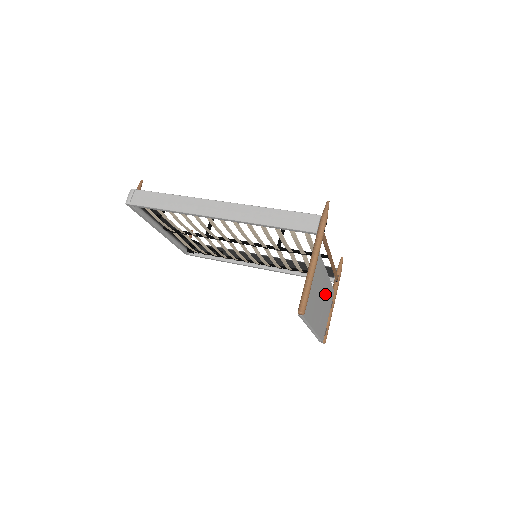
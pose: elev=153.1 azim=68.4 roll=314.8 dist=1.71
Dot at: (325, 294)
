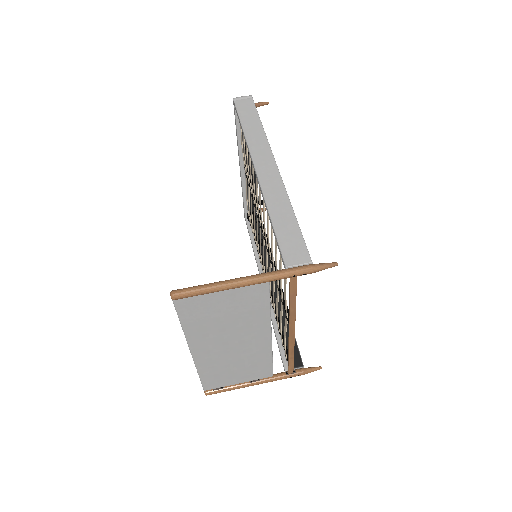
Dot at: (249, 351)
